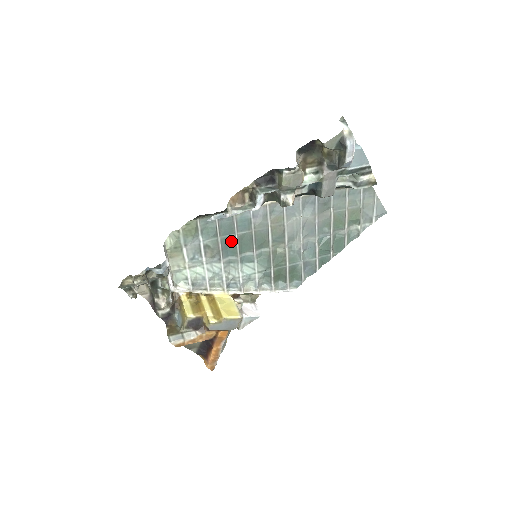
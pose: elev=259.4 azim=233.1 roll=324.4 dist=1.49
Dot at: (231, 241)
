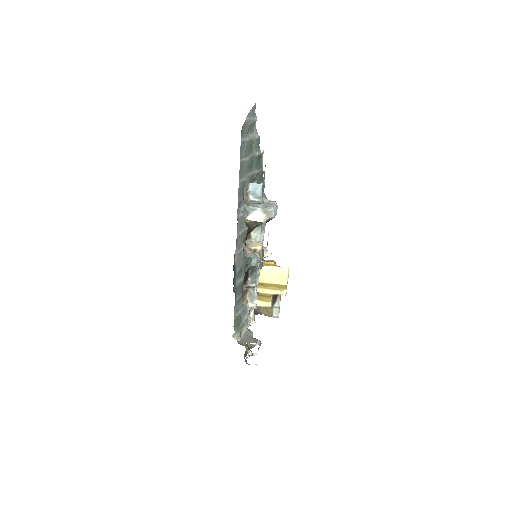
Dot at: (243, 281)
